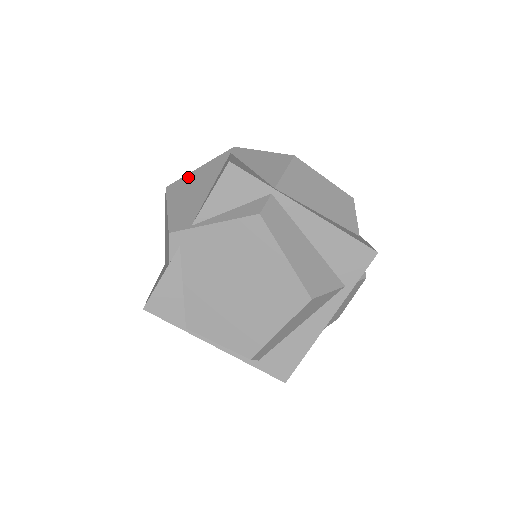
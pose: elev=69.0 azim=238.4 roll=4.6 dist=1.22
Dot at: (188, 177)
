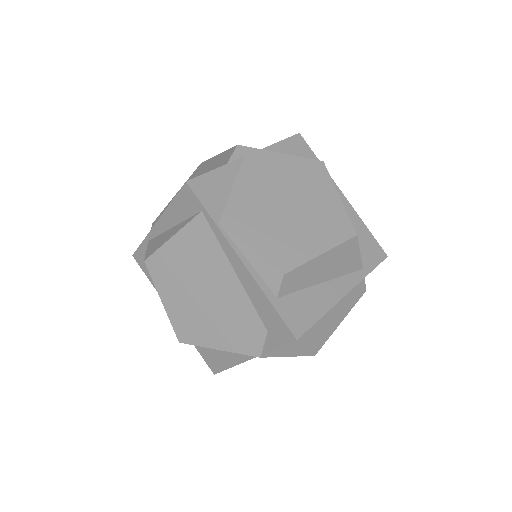
Dot at: occluded
